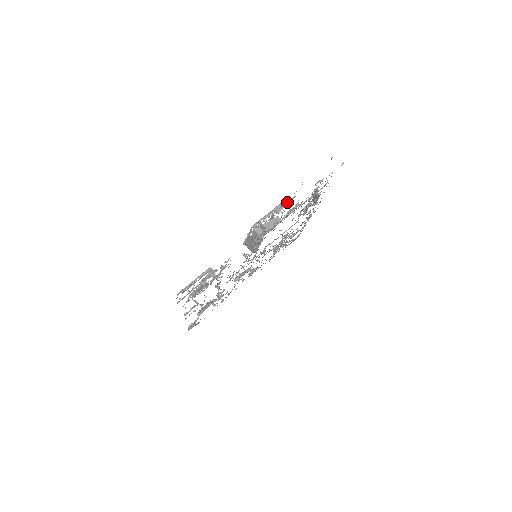
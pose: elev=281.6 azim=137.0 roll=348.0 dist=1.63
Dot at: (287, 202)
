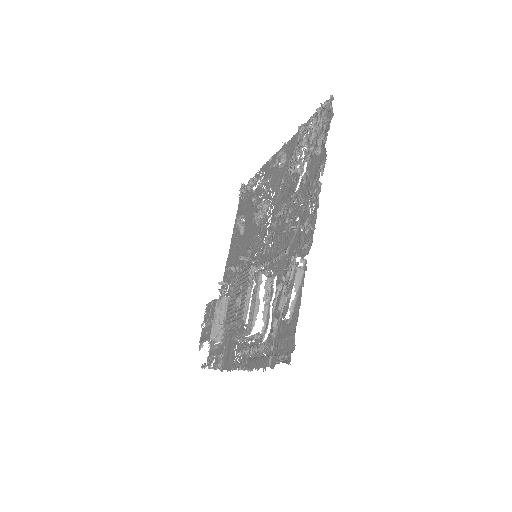
Dot at: (244, 335)
